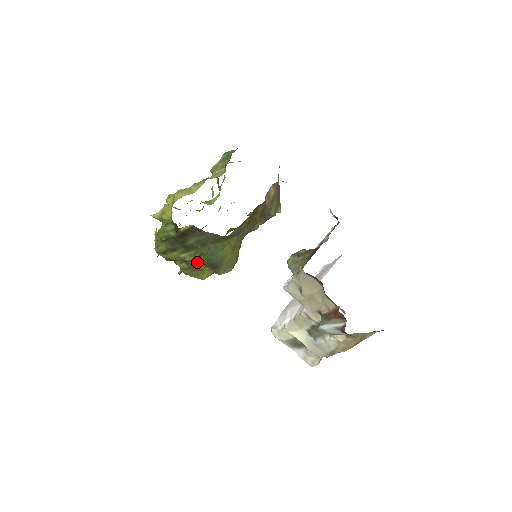
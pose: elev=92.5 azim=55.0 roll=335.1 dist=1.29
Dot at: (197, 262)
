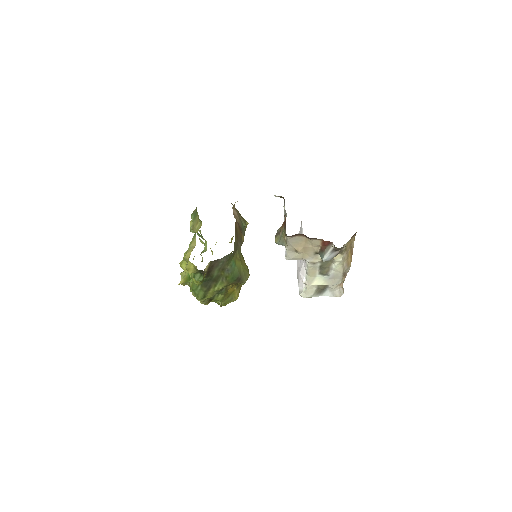
Dot at: (227, 286)
